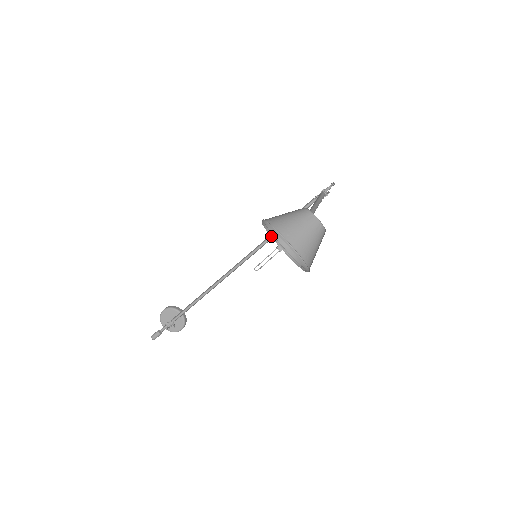
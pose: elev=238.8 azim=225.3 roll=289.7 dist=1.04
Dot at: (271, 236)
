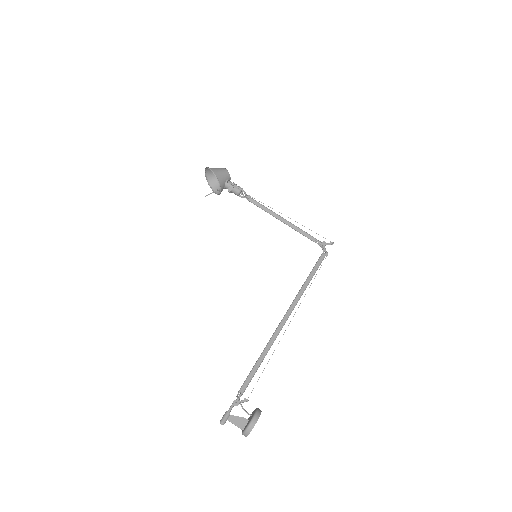
Dot at: occluded
